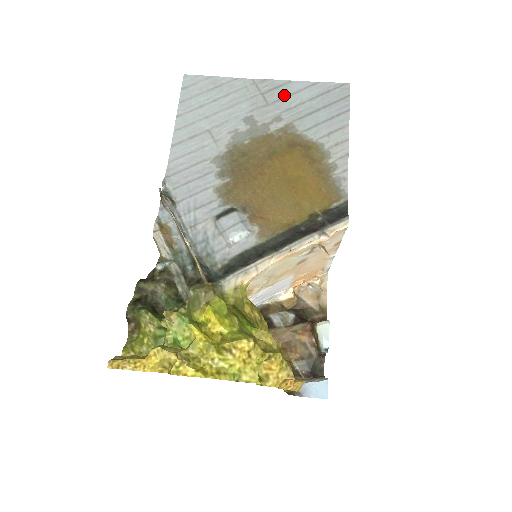
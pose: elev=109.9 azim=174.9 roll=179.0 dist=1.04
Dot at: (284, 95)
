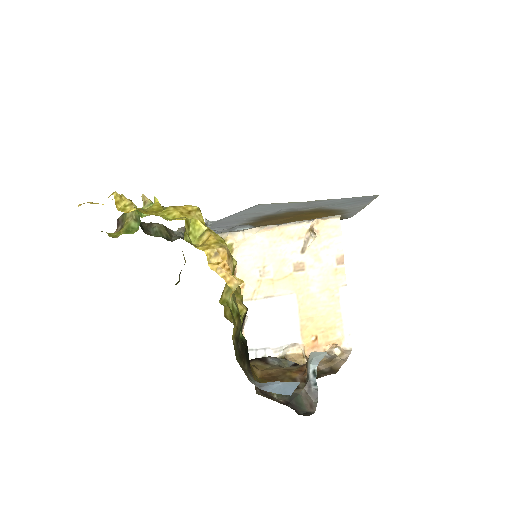
Dot at: (324, 202)
